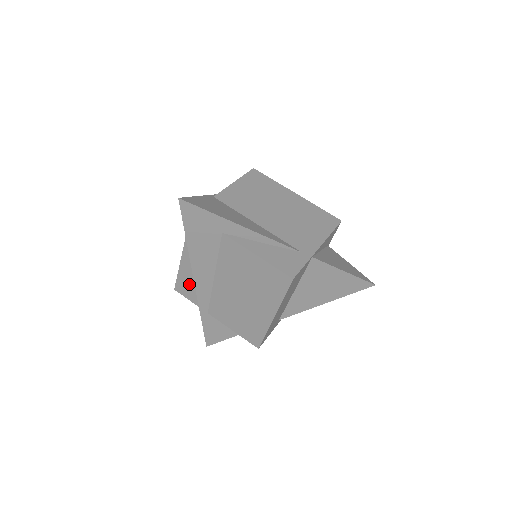
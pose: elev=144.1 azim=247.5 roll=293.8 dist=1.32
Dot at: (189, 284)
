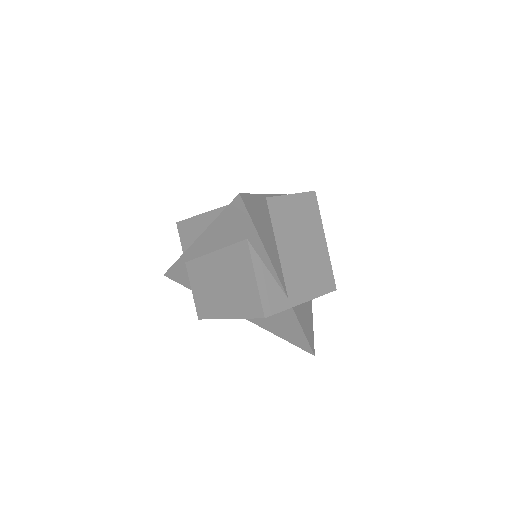
Dot at: (190, 233)
